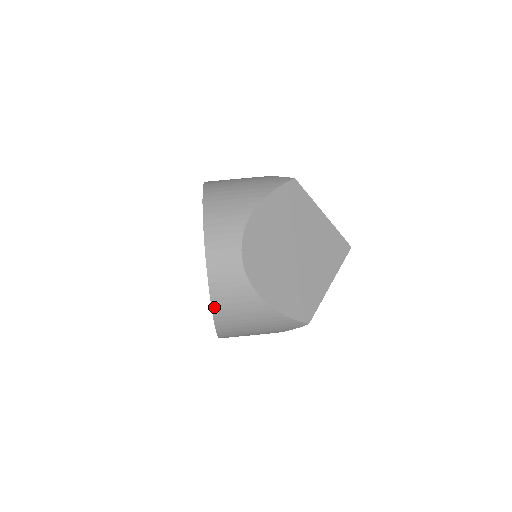
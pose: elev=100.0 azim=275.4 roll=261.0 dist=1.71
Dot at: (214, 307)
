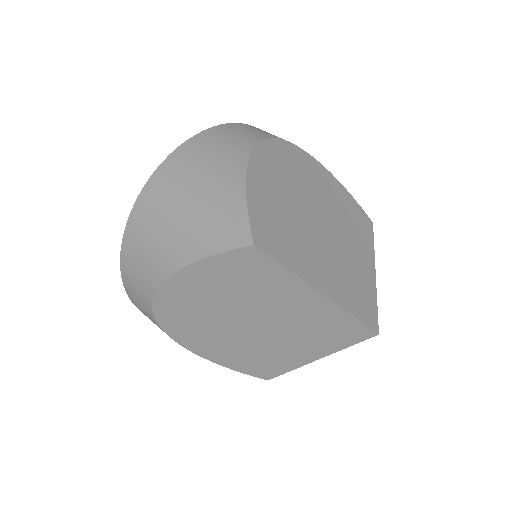
Dot at: (195, 138)
